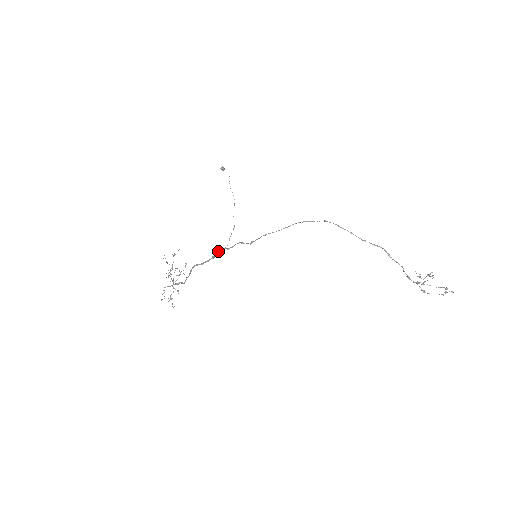
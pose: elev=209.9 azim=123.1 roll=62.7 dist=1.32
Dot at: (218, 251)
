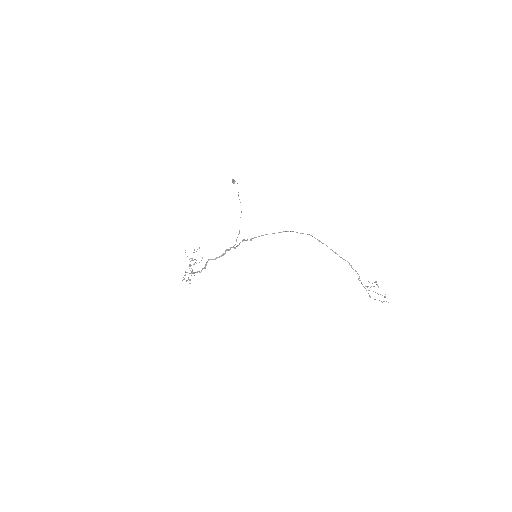
Dot at: (227, 249)
